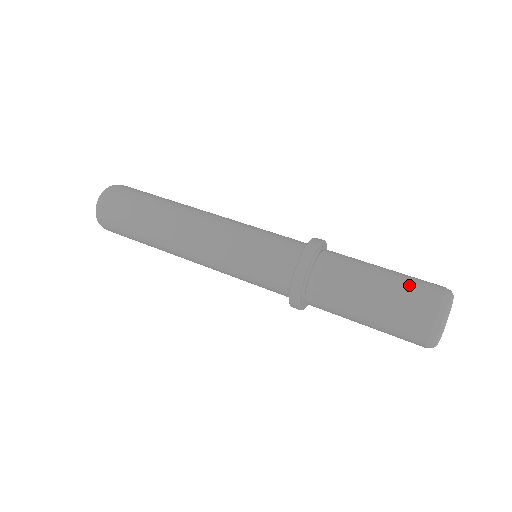
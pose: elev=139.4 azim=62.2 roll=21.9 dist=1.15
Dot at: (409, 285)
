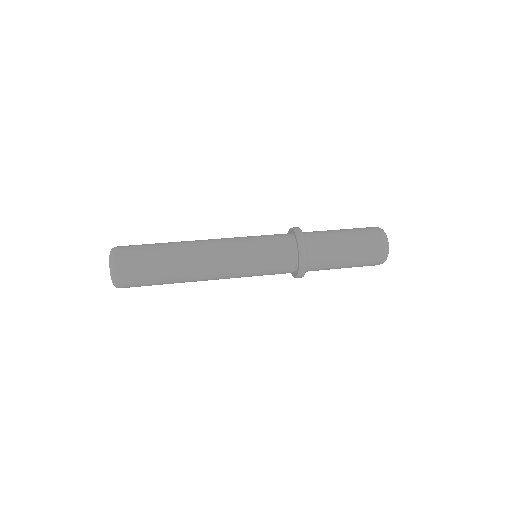
Dot at: (358, 228)
